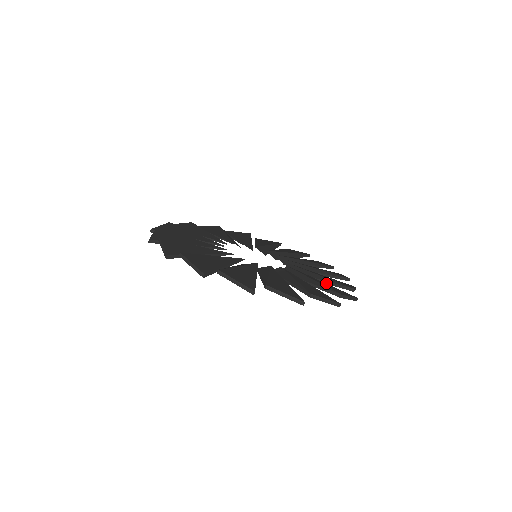
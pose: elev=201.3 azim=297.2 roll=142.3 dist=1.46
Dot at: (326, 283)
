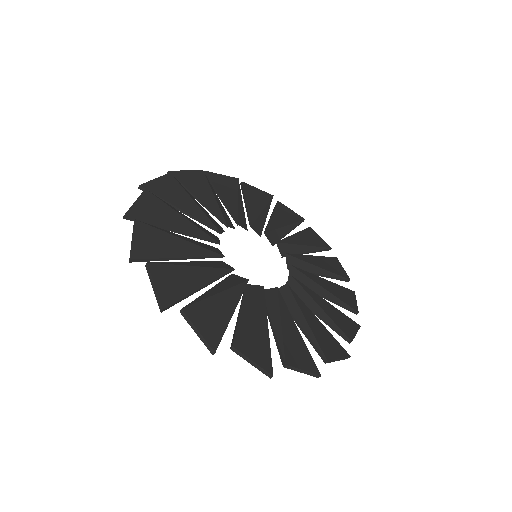
Dot at: (330, 301)
